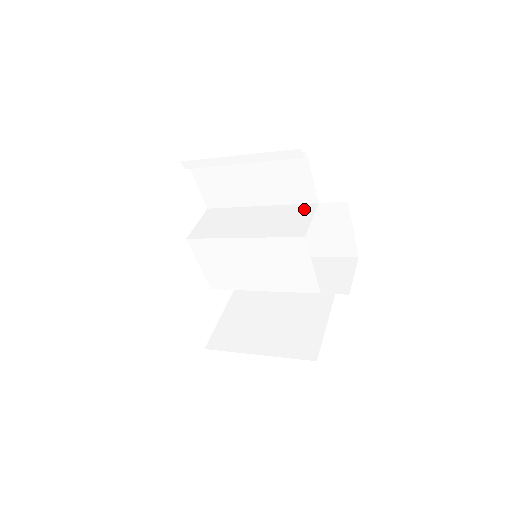
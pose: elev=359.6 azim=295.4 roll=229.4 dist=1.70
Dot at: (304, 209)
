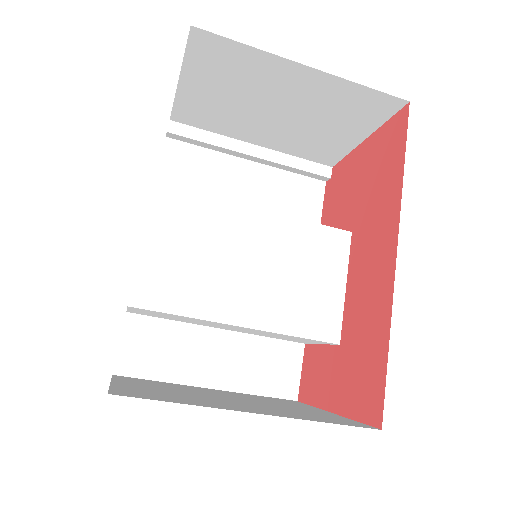
Dot at: occluded
